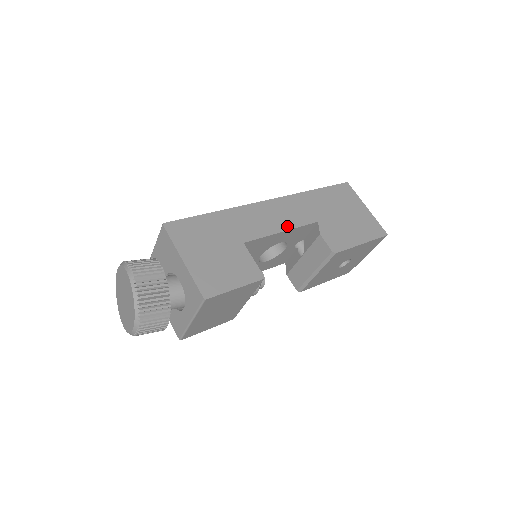
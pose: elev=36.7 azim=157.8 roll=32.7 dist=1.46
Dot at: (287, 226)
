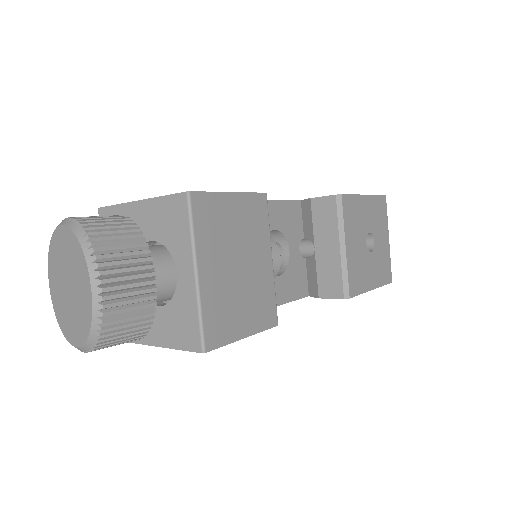
Dot at: occluded
